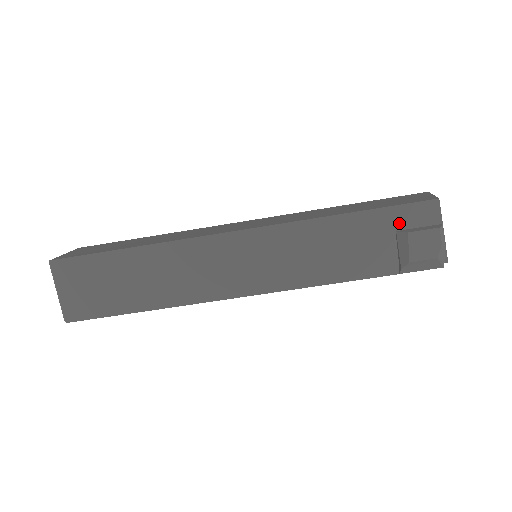
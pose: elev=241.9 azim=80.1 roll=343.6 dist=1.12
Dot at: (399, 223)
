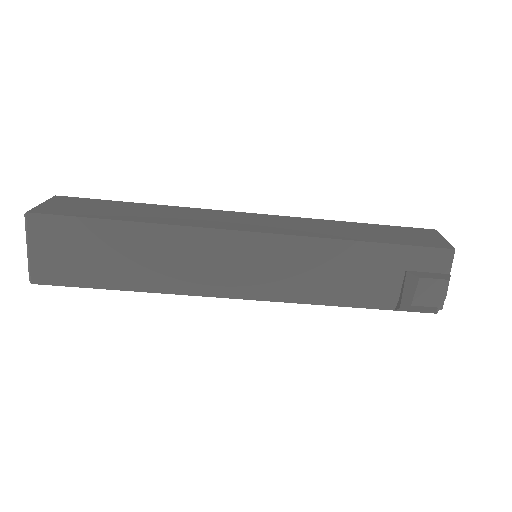
Dot at: (411, 263)
